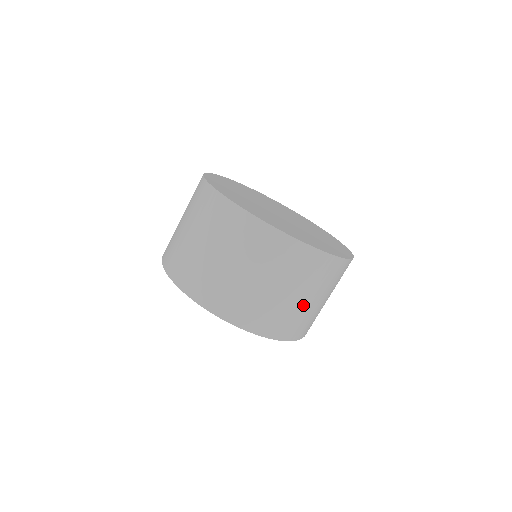
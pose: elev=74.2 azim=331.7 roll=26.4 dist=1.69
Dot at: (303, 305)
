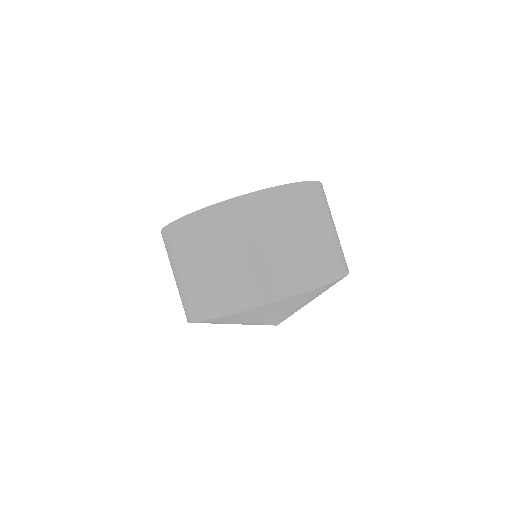
Dot at: (337, 234)
